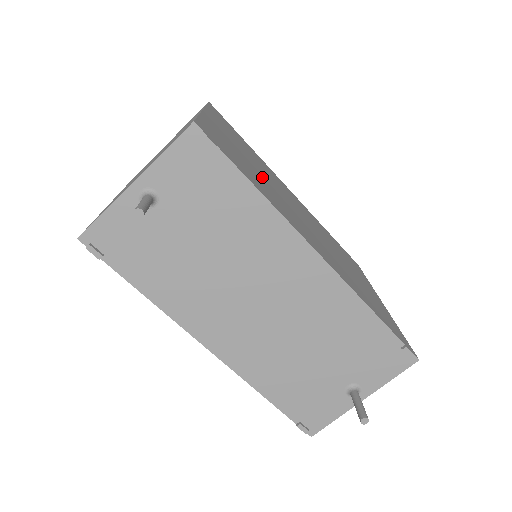
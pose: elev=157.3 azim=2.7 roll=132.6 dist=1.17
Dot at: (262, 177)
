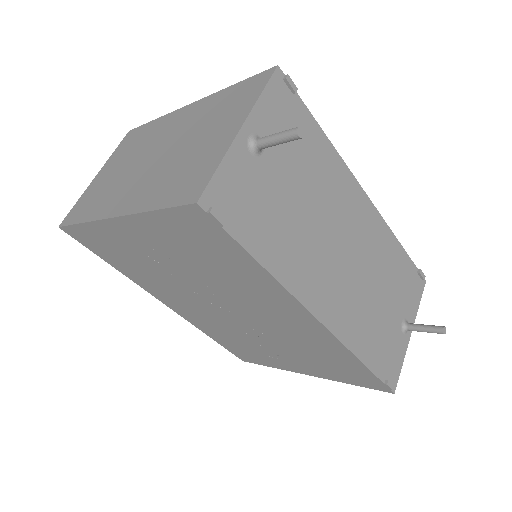
Dot at: occluded
